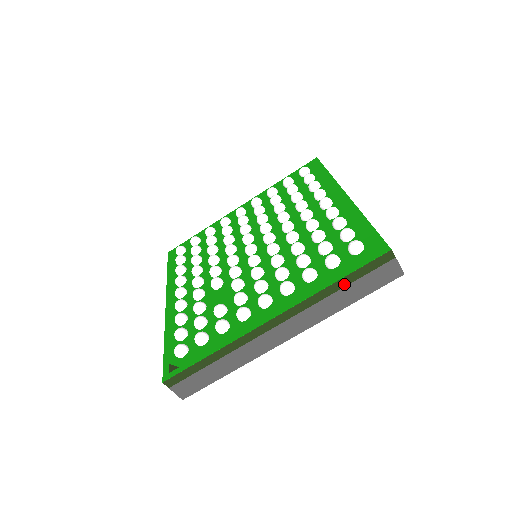
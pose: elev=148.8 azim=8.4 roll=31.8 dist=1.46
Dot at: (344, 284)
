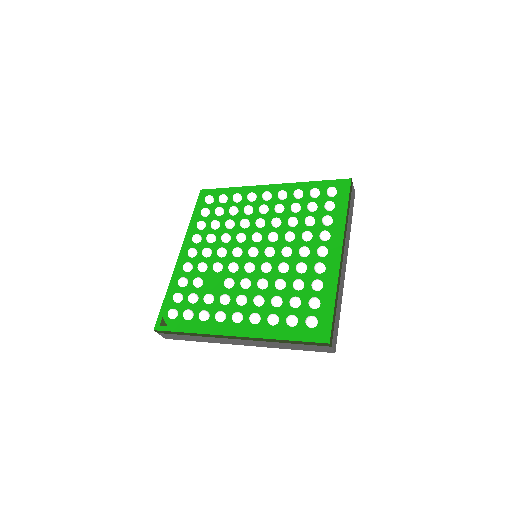
Dot at: (290, 342)
